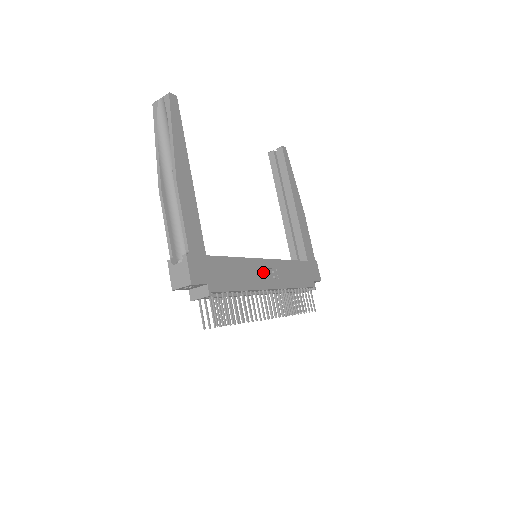
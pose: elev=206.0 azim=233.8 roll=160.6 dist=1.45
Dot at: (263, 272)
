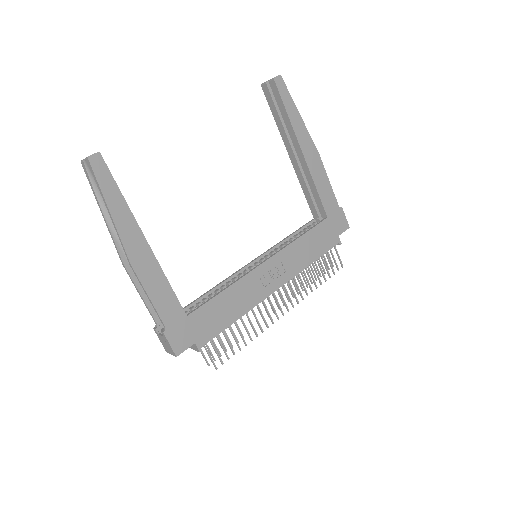
Dot at: (263, 279)
